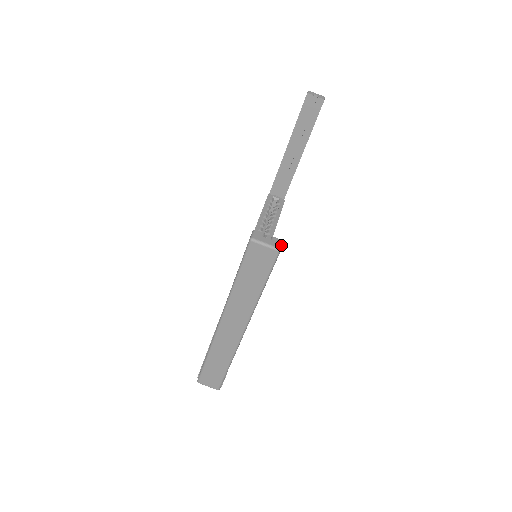
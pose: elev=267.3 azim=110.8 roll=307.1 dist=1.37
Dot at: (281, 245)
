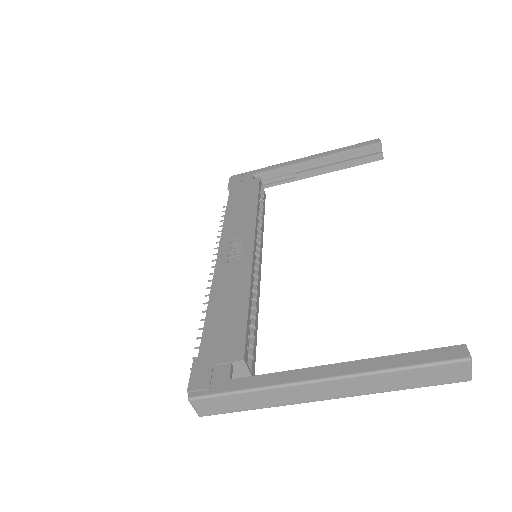
Dot at: occluded
